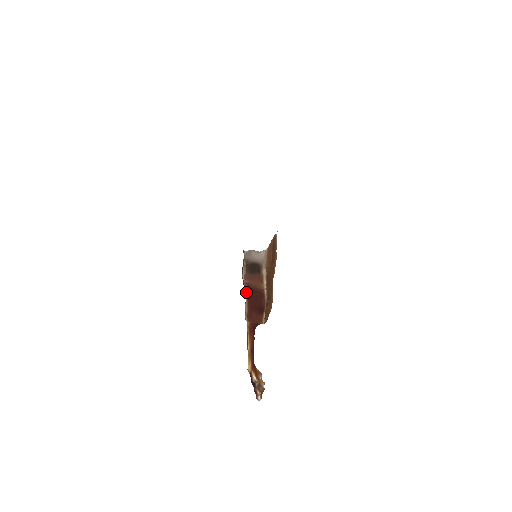
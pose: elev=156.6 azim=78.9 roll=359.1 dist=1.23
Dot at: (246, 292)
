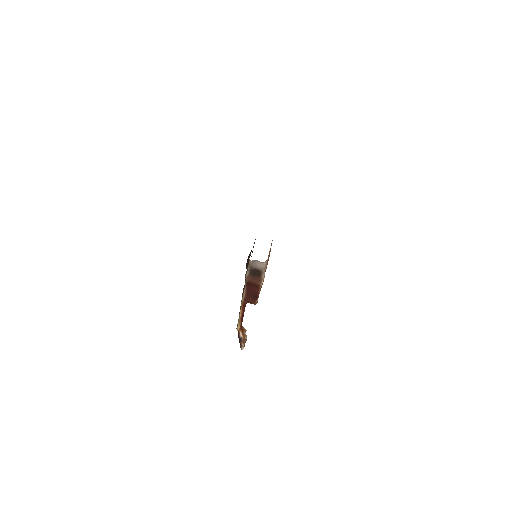
Dot at: (246, 284)
